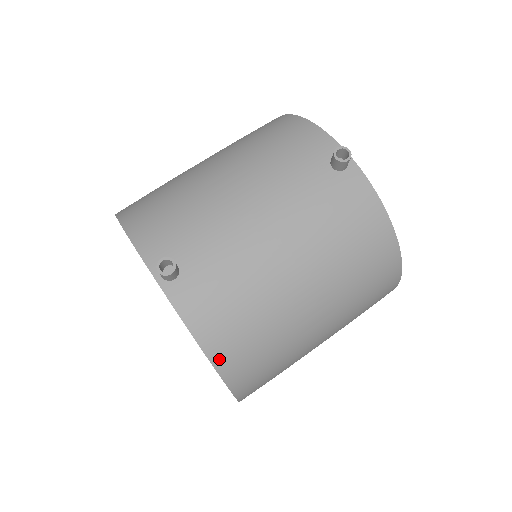
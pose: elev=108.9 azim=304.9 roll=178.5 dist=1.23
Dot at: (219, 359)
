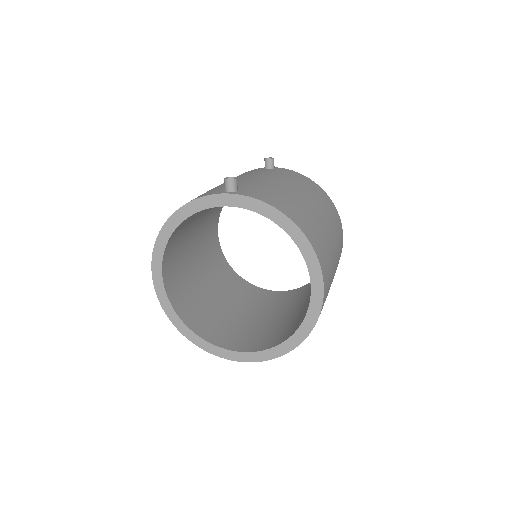
Dot at: (294, 219)
